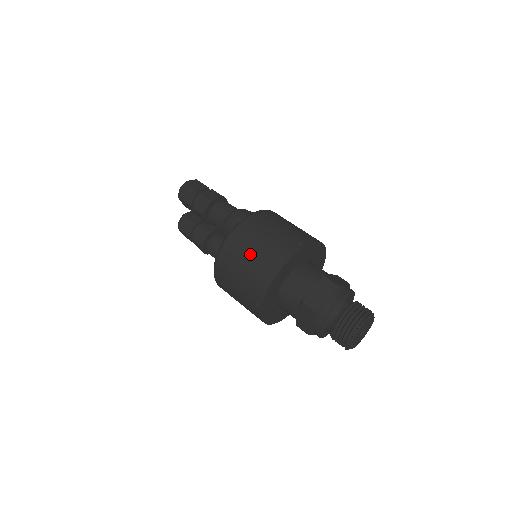
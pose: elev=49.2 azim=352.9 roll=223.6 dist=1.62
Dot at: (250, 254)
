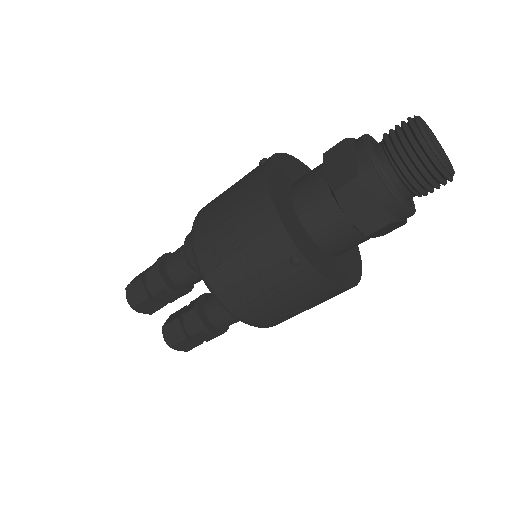
Dot at: (228, 227)
